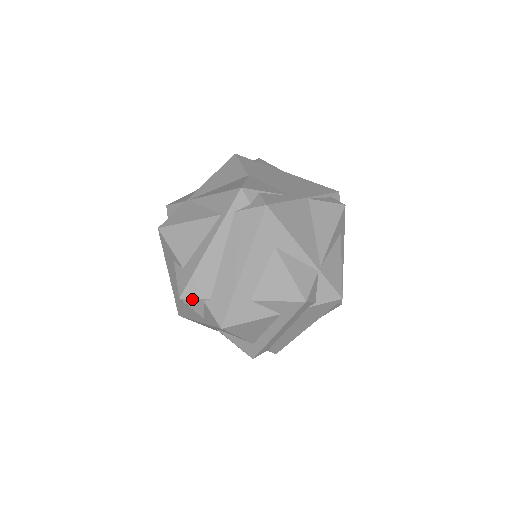
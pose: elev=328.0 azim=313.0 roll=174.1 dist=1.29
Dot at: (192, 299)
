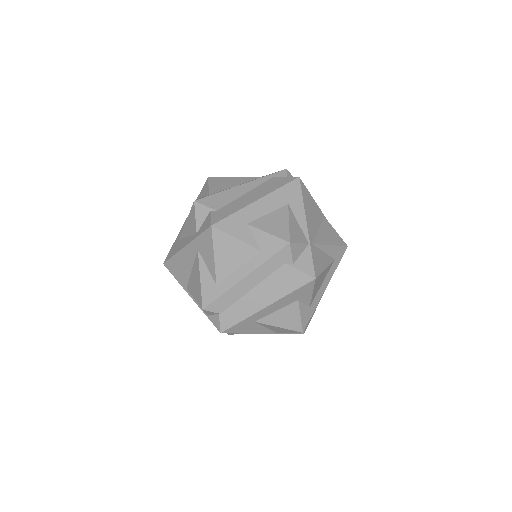
Dot at: (203, 205)
